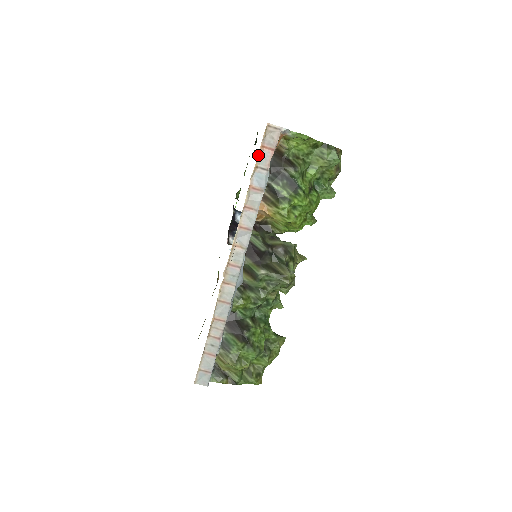
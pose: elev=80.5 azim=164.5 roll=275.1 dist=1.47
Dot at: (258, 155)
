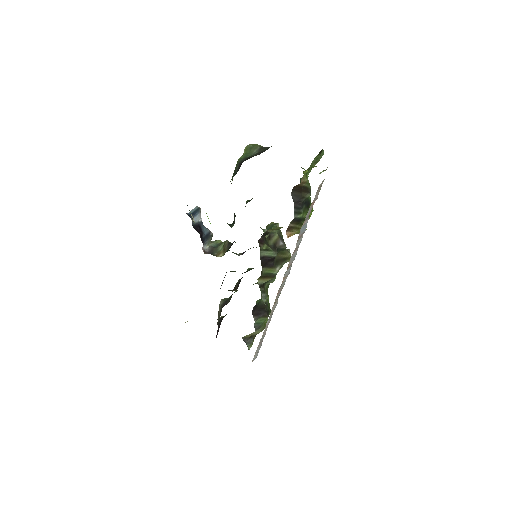
Dot at: occluded
